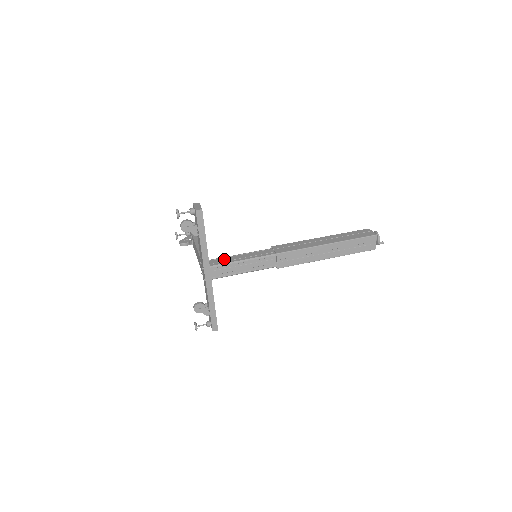
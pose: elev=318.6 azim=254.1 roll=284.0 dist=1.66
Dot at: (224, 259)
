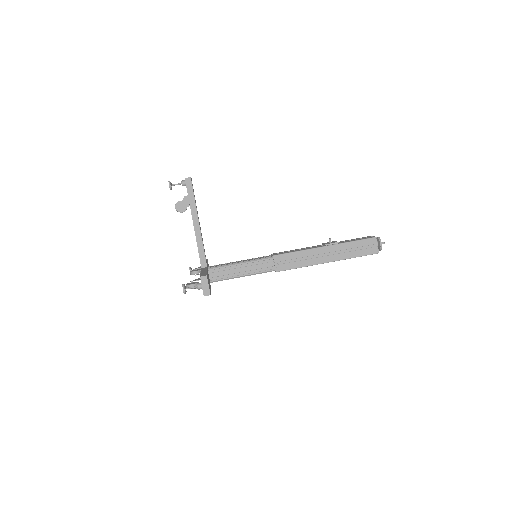
Dot at: (224, 271)
